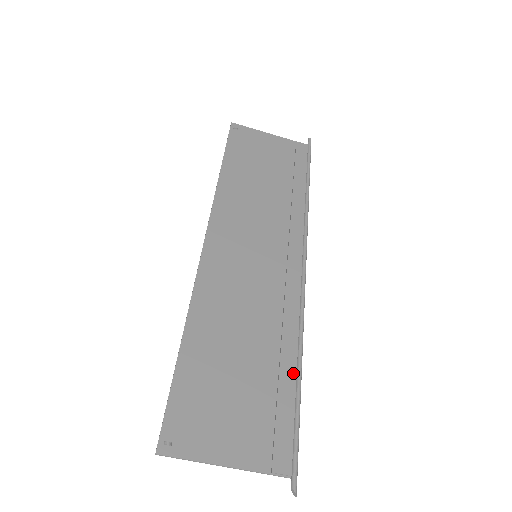
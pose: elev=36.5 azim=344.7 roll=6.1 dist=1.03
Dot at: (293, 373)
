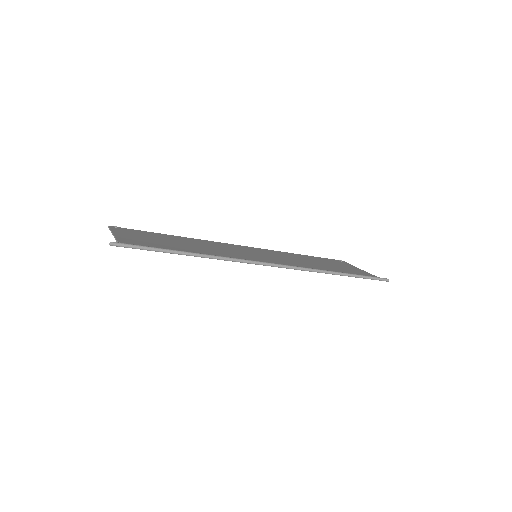
Dot at: (188, 252)
